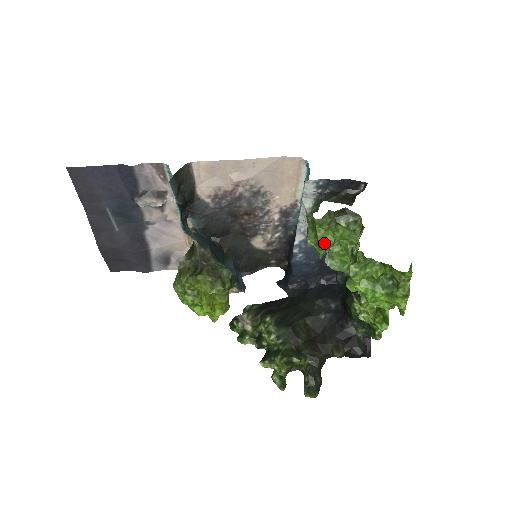
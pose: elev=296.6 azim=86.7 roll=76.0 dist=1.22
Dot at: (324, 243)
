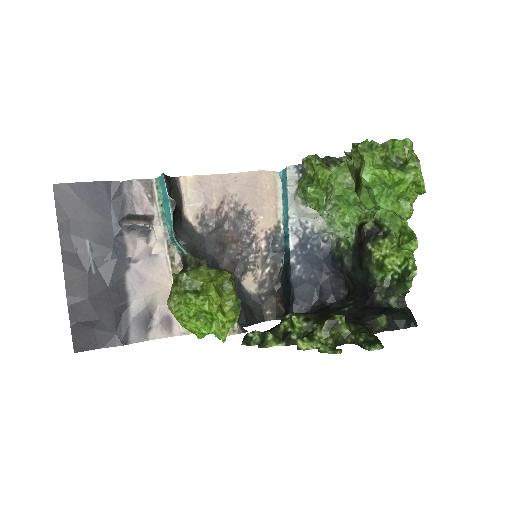
Dot at: (323, 181)
